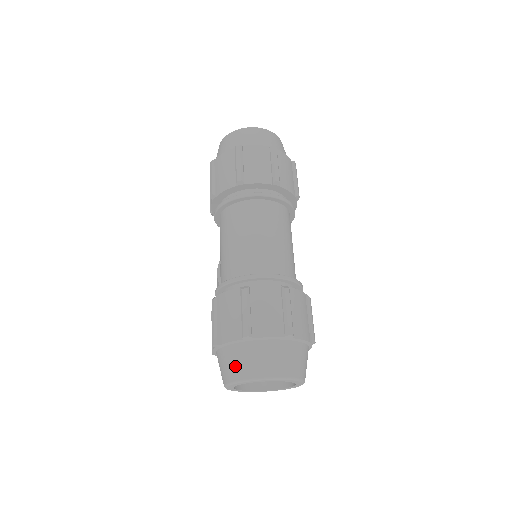
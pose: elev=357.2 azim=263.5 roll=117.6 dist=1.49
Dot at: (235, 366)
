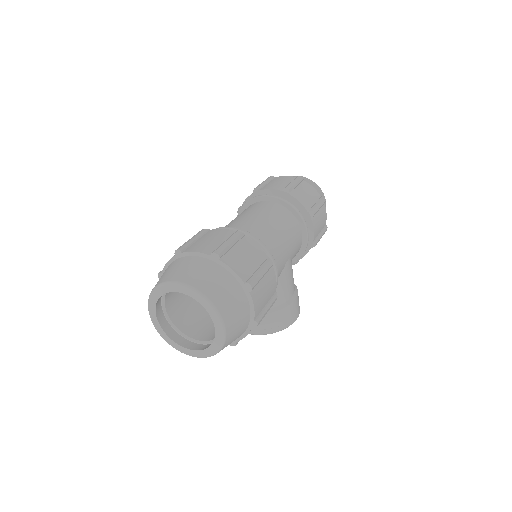
Dot at: occluded
